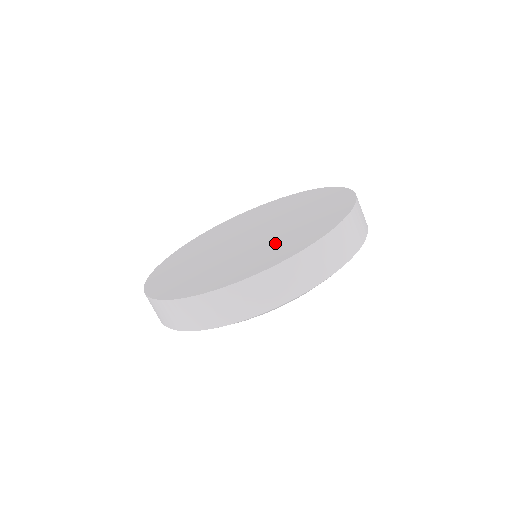
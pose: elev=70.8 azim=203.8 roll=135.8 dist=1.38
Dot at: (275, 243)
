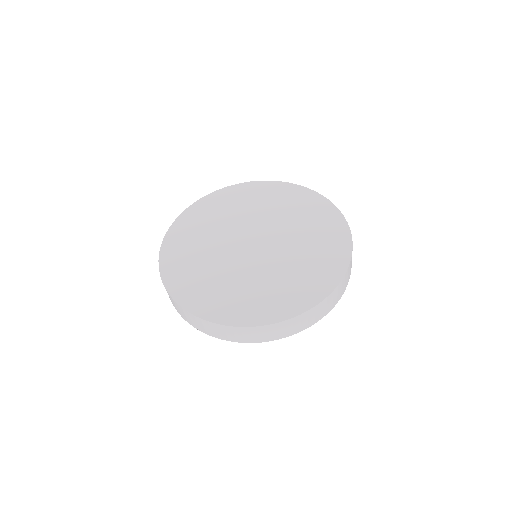
Dot at: (253, 288)
